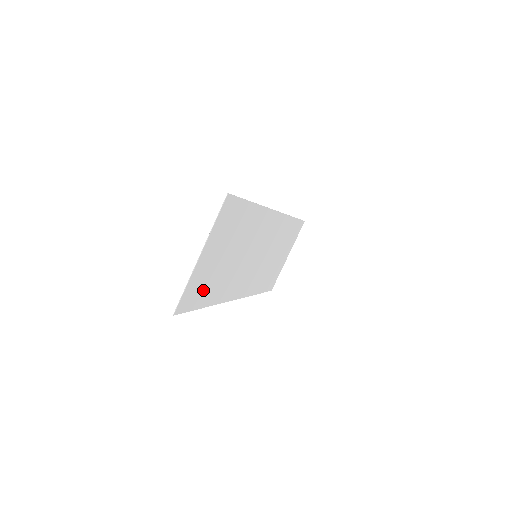
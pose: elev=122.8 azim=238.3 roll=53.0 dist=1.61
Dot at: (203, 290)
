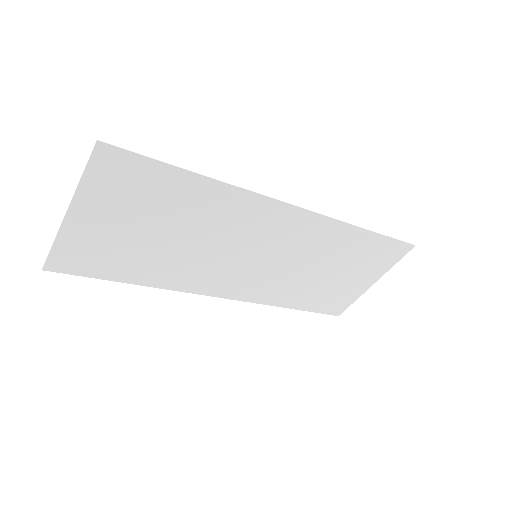
Dot at: (109, 260)
